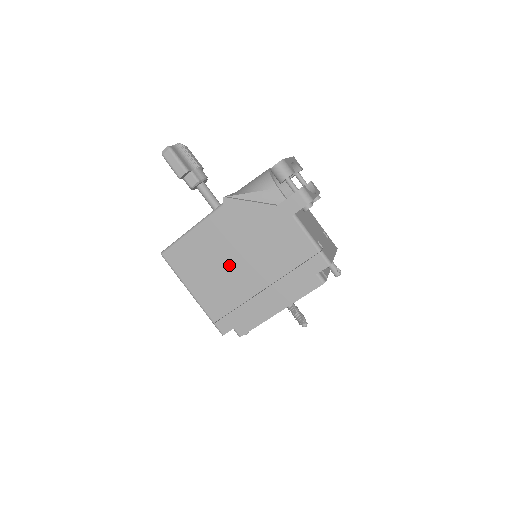
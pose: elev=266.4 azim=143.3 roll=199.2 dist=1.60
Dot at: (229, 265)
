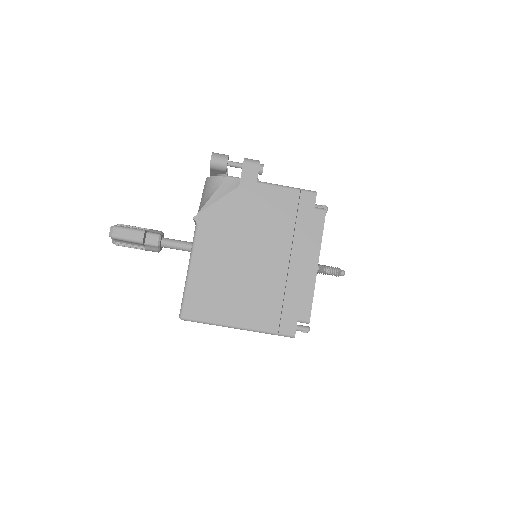
Dot at: (245, 268)
